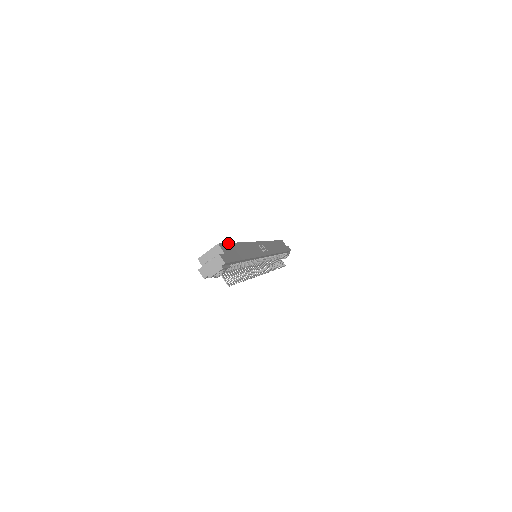
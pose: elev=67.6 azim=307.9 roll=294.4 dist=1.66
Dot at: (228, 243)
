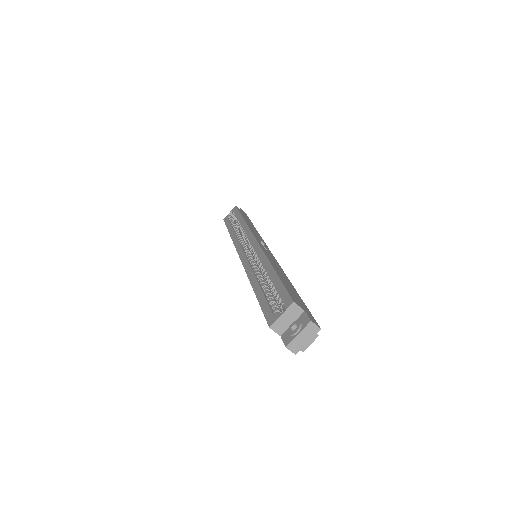
Dot at: (283, 285)
